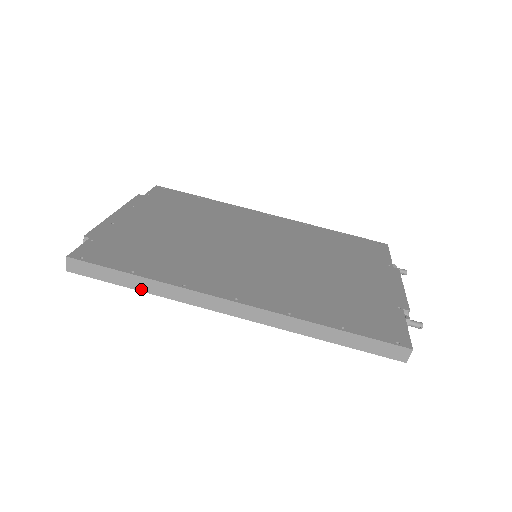
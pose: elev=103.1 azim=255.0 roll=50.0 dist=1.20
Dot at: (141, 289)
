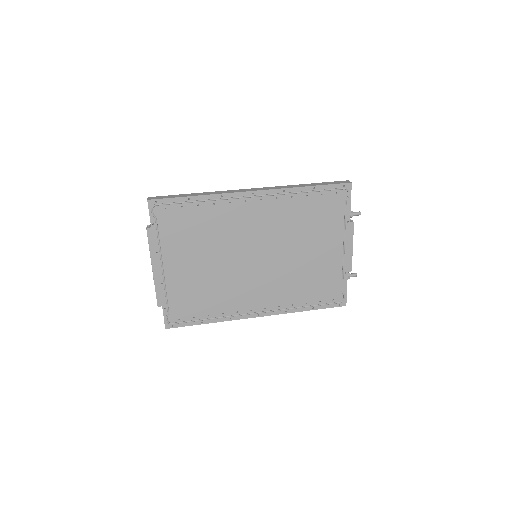
Dot at: (196, 195)
